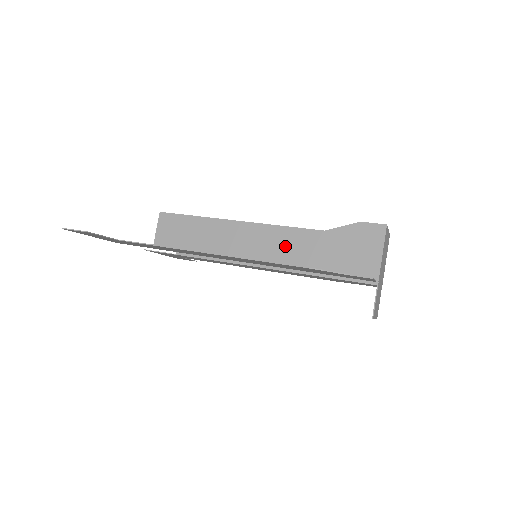
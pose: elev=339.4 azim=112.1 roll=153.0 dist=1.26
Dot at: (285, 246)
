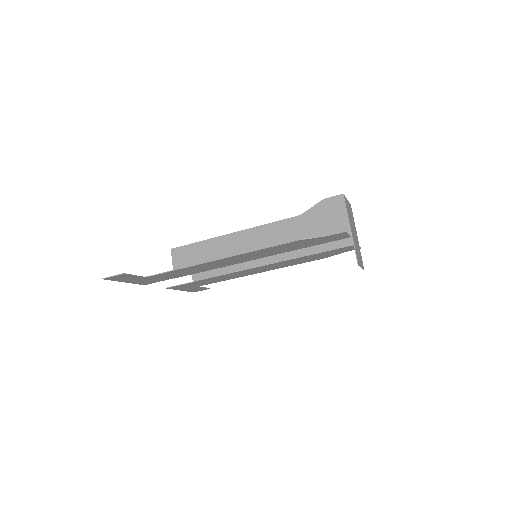
Dot at: (275, 237)
